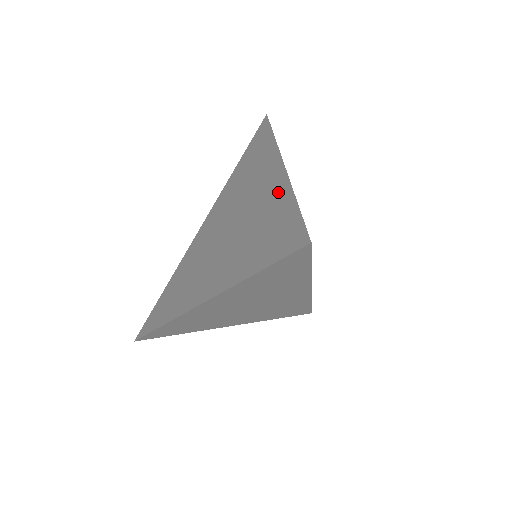
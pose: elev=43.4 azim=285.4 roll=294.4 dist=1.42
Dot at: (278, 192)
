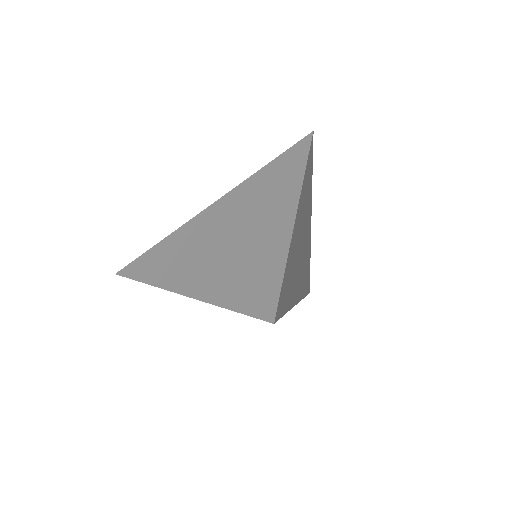
Dot at: (285, 219)
